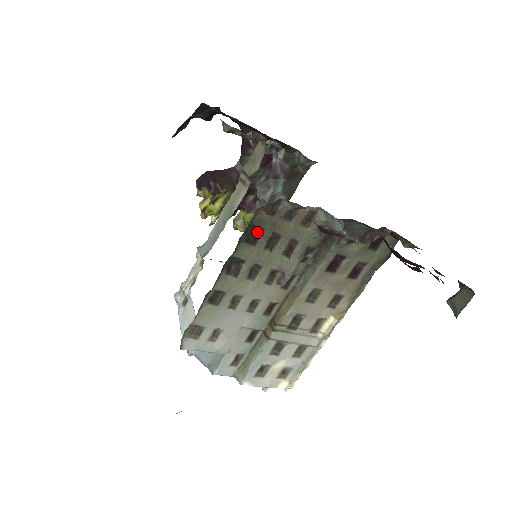
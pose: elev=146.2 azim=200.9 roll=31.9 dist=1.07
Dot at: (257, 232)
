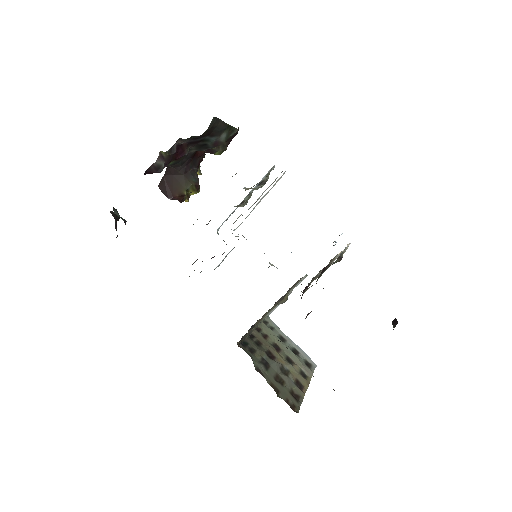
Dot at: occluded
